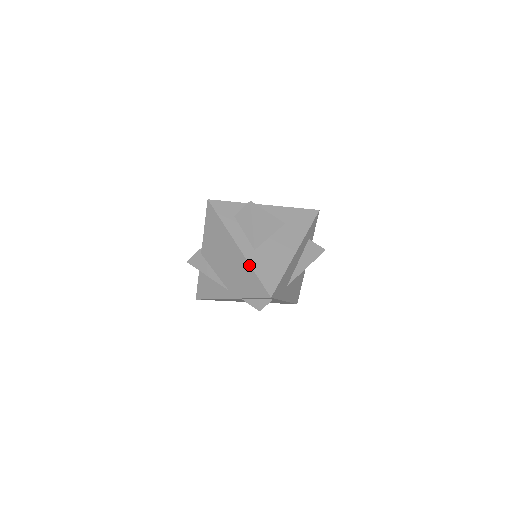
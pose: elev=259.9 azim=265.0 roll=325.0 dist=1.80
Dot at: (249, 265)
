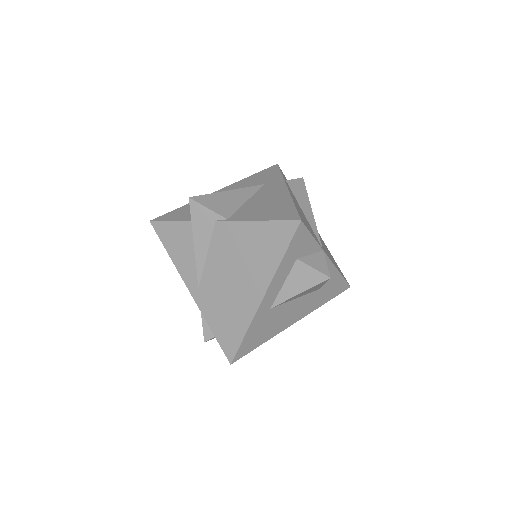
Dot at: (250, 323)
